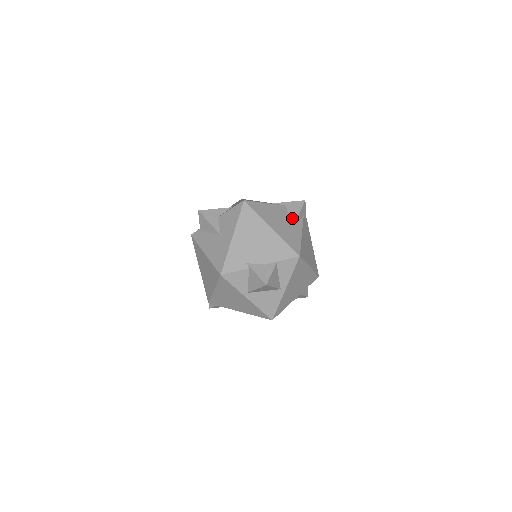
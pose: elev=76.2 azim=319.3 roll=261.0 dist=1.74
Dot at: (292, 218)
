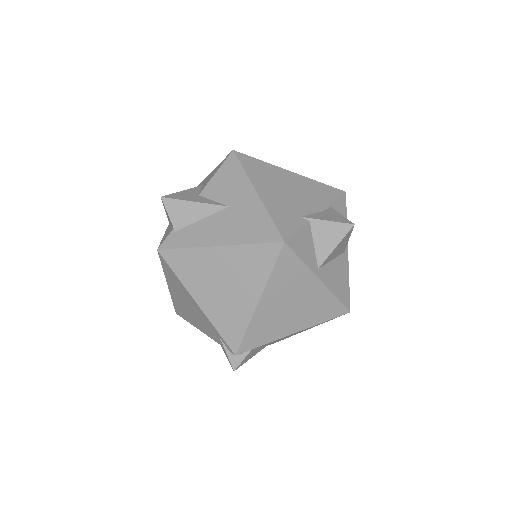
Dot at: occluded
